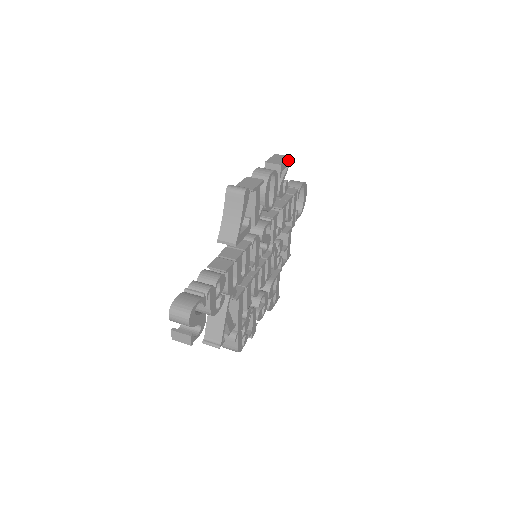
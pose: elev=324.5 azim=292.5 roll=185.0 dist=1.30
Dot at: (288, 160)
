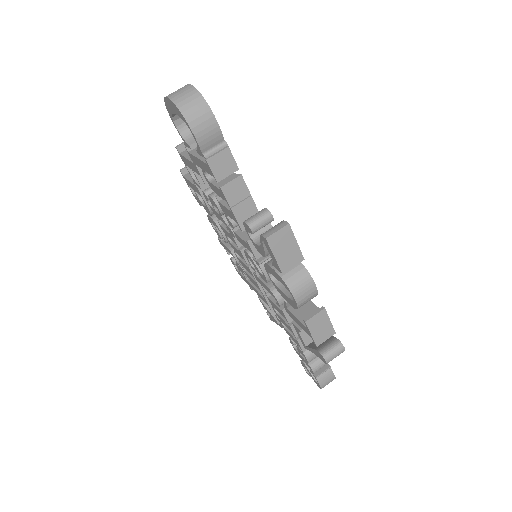
Dot at: (290, 230)
